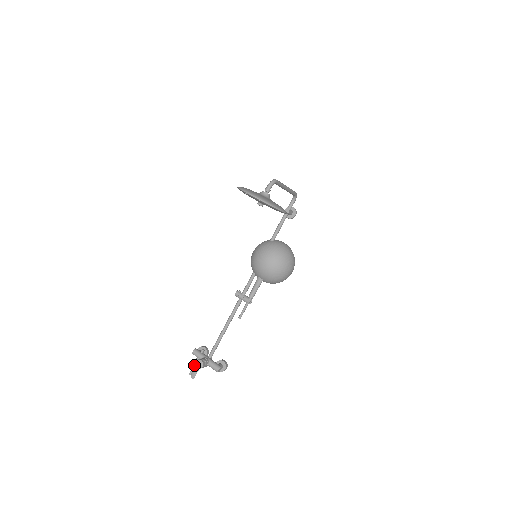
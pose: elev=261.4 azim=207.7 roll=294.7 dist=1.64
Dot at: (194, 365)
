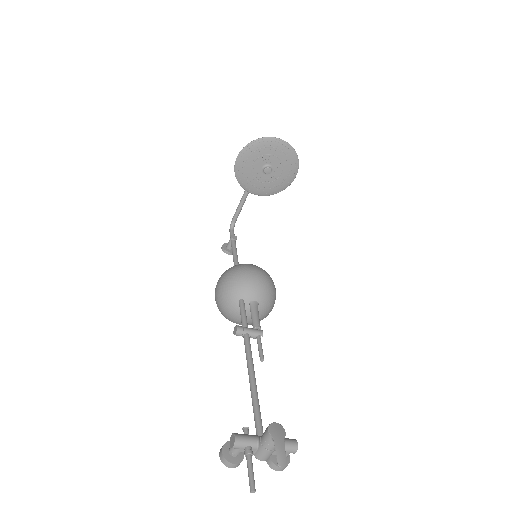
Dot at: (251, 464)
